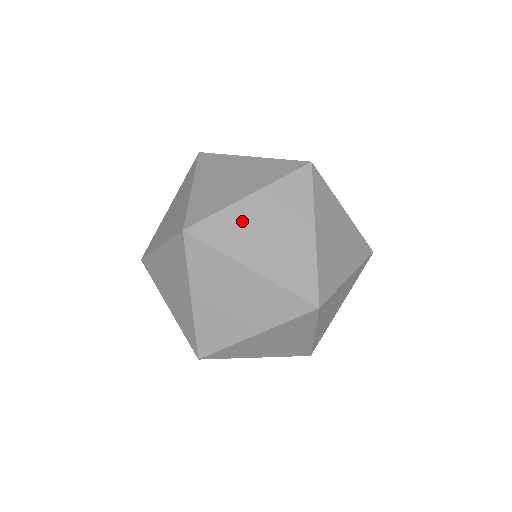
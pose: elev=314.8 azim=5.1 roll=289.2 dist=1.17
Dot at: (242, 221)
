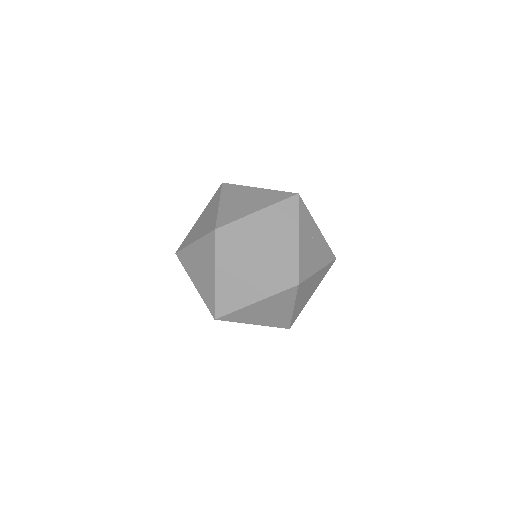
Dot at: (305, 254)
